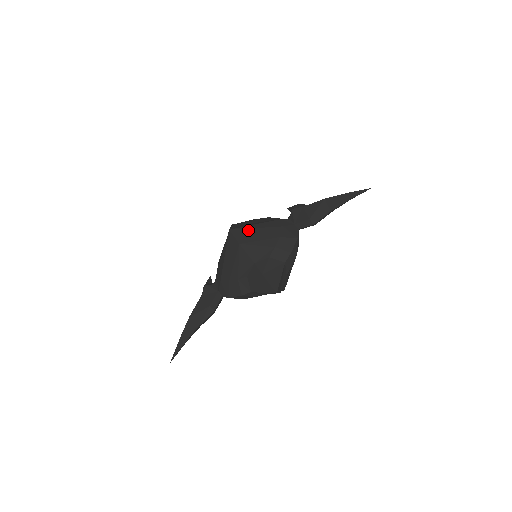
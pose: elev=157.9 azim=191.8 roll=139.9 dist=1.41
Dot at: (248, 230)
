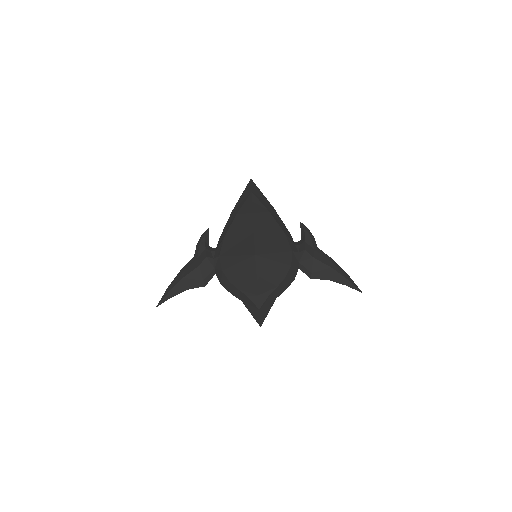
Dot at: (268, 261)
